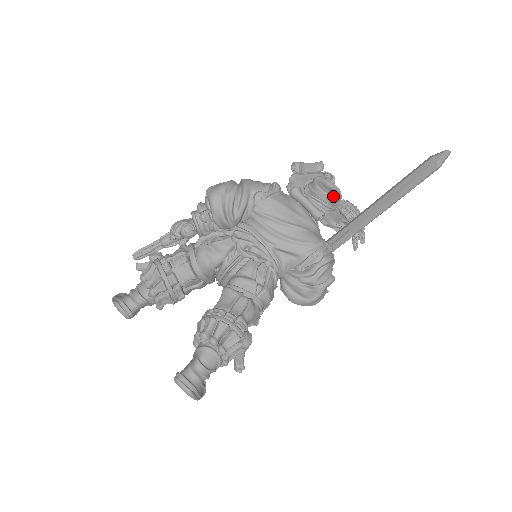
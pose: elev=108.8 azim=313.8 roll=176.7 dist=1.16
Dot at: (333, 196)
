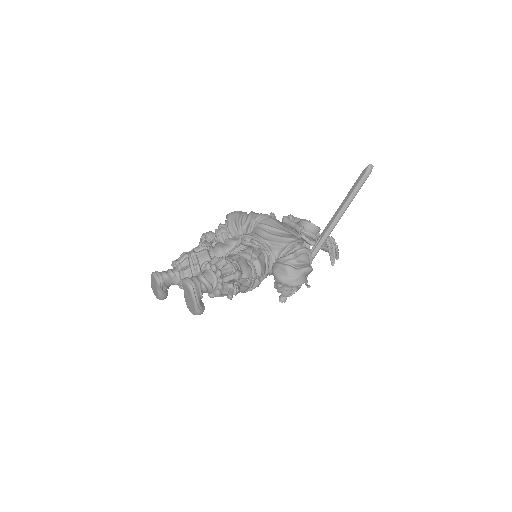
Dot at: (312, 224)
